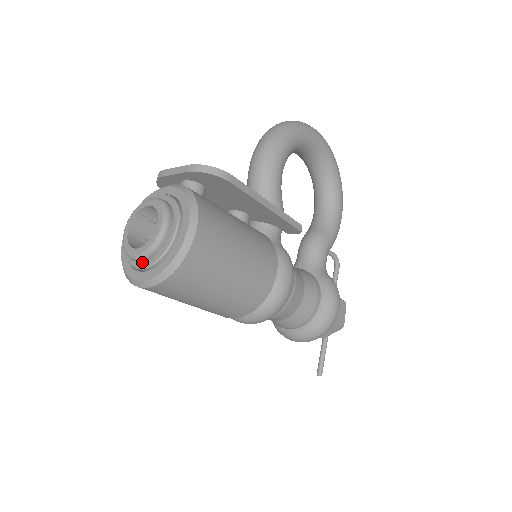
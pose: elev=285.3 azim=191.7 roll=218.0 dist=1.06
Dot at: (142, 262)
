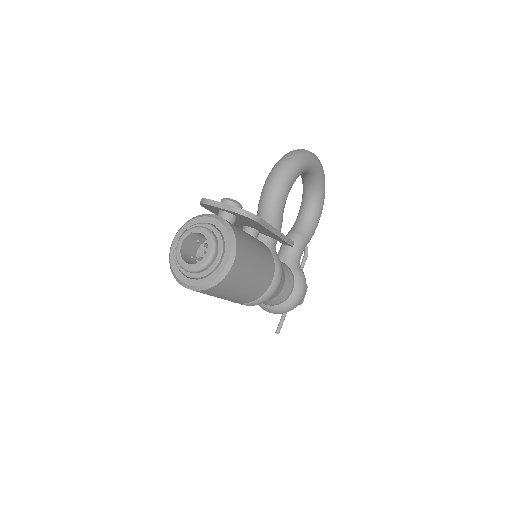
Dot at: (190, 272)
